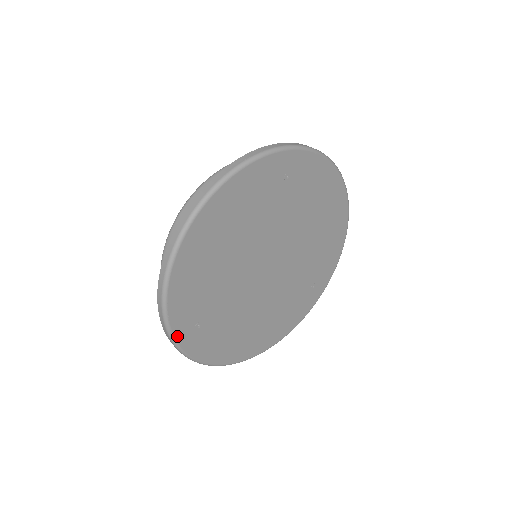
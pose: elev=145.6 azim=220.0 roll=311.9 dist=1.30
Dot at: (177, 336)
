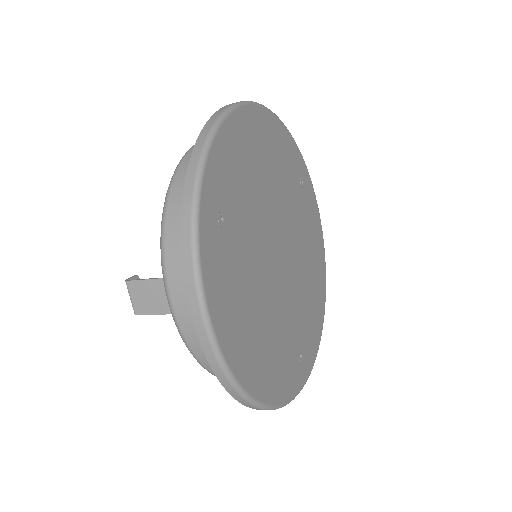
Dot at: (203, 194)
